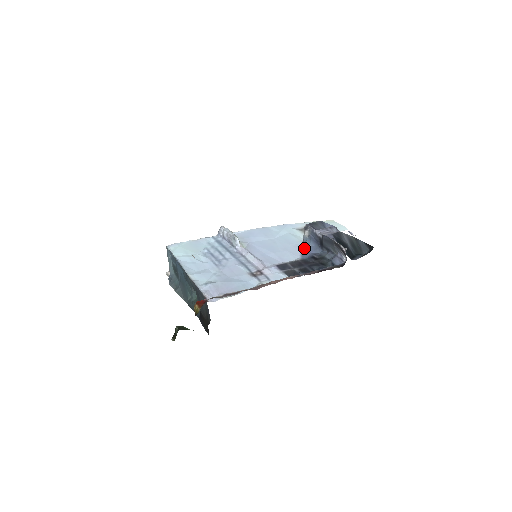
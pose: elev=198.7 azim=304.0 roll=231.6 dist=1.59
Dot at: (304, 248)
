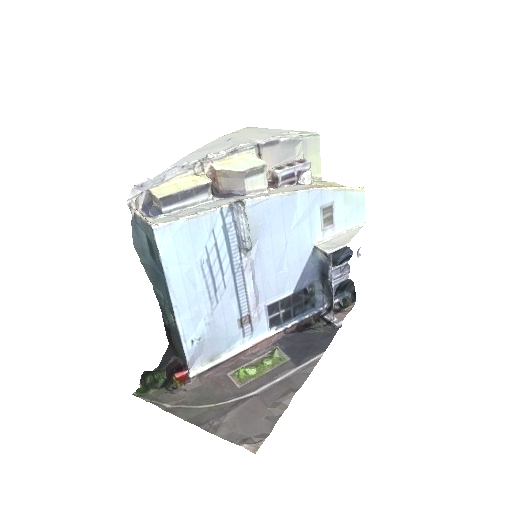
Dot at: (307, 268)
